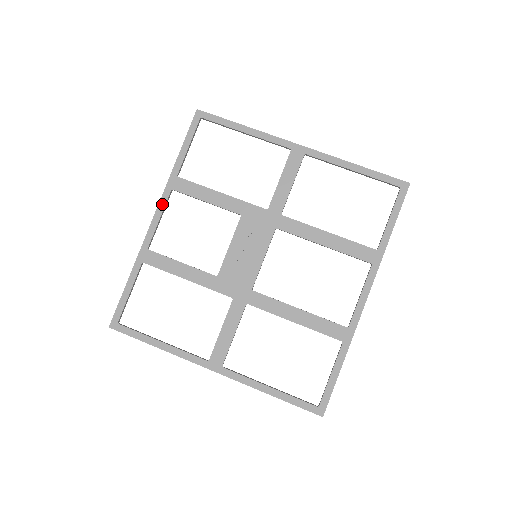
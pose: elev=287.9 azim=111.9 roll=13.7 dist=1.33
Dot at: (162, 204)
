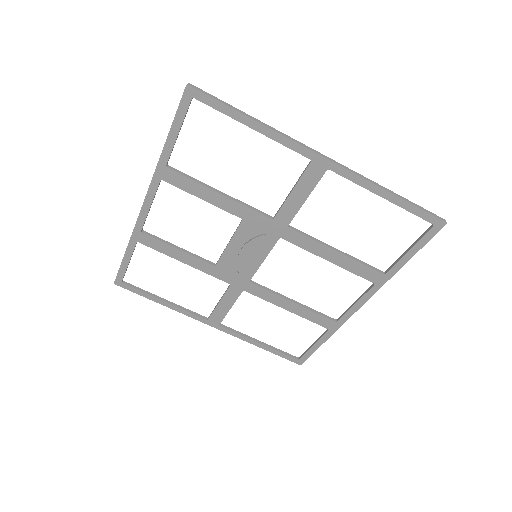
Dot at: (151, 193)
